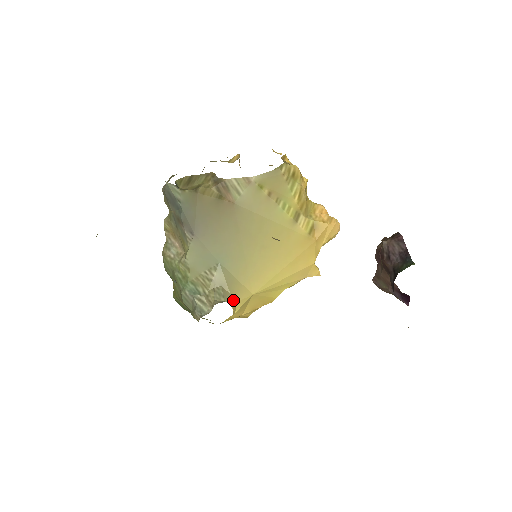
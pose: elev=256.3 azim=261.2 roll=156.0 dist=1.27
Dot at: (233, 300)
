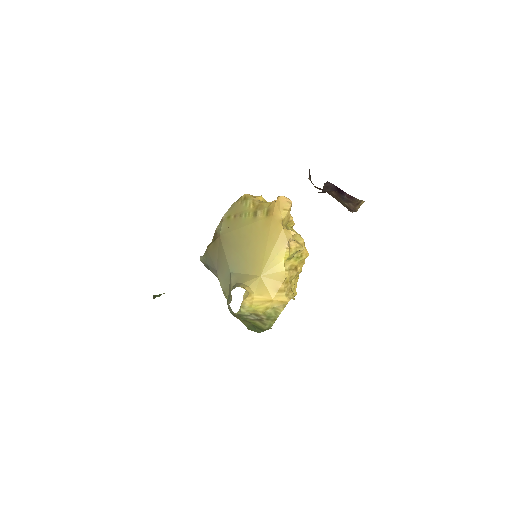
Dot at: (246, 286)
